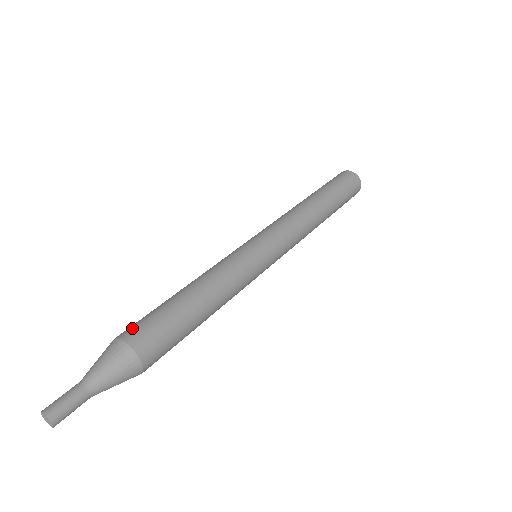
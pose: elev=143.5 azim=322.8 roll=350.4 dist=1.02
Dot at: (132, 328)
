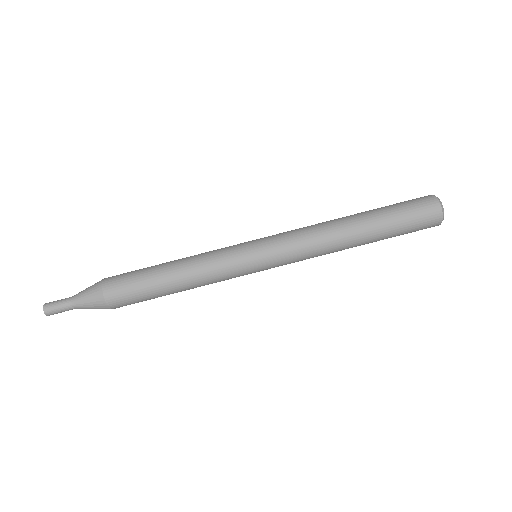
Dot at: (118, 299)
